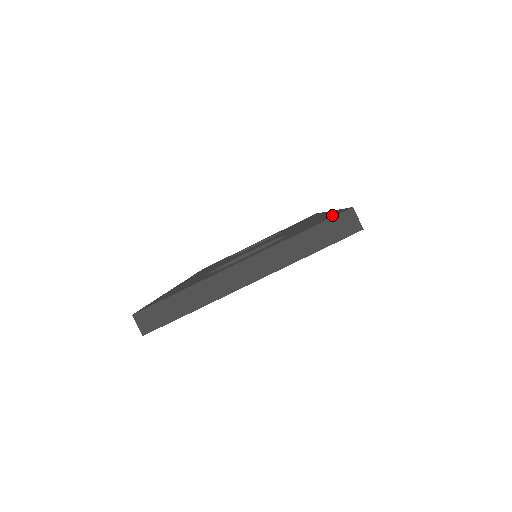
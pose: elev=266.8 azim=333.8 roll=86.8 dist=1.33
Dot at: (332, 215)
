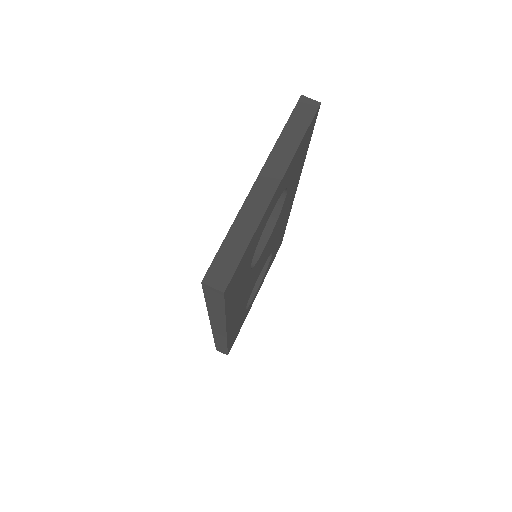
Dot at: occluded
